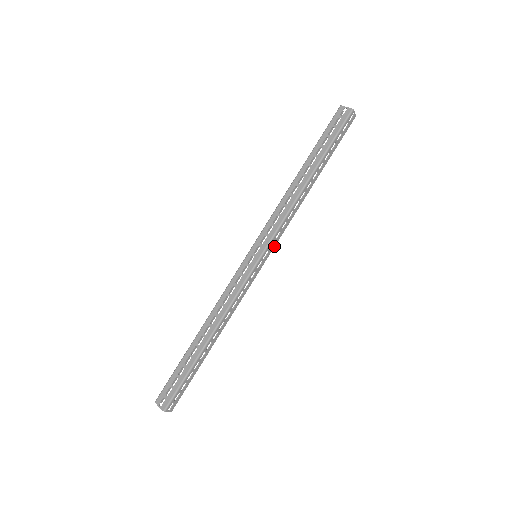
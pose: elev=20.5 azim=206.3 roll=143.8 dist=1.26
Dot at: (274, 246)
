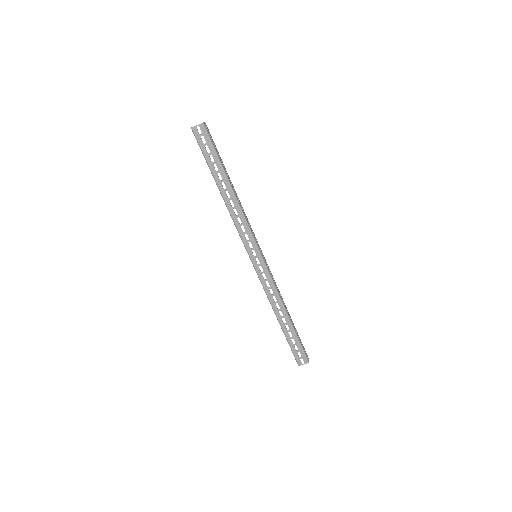
Dot at: (256, 240)
